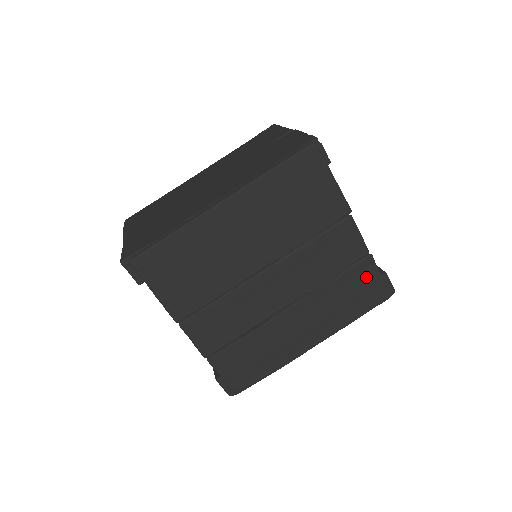
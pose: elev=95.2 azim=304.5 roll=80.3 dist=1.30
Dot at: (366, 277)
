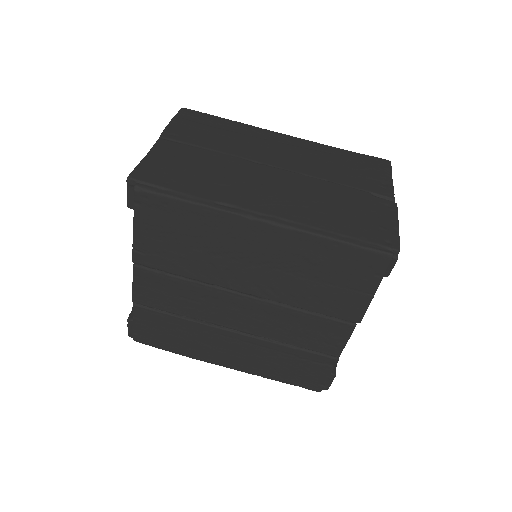
Dot at: (317, 367)
